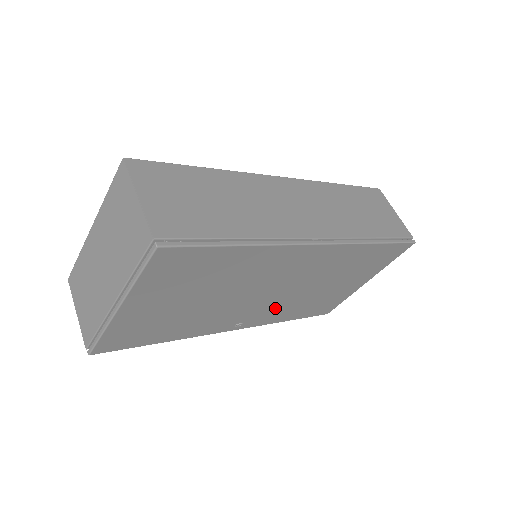
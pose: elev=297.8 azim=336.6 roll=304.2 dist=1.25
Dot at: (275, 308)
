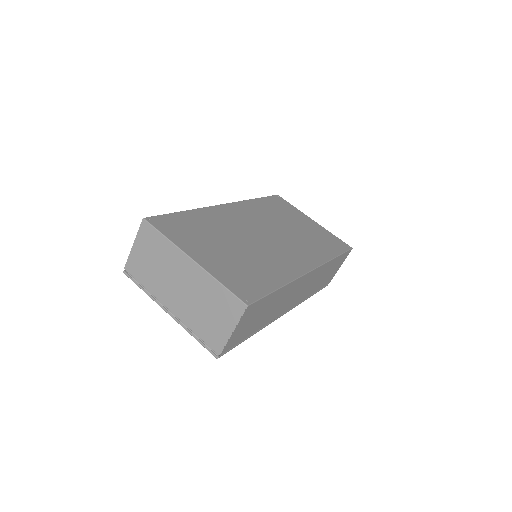
Dot at: occluded
